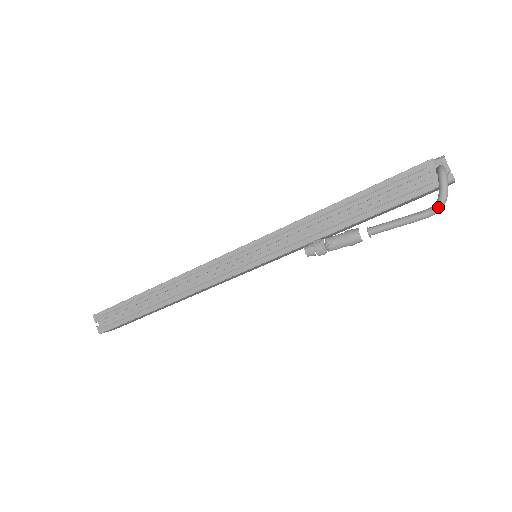
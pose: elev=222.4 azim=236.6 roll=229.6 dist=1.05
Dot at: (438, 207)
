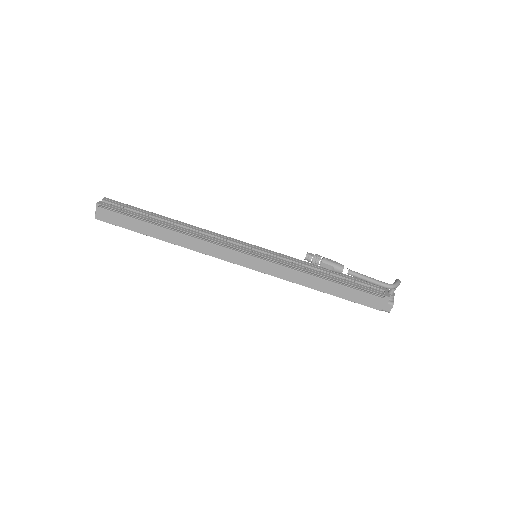
Dot at: (392, 284)
